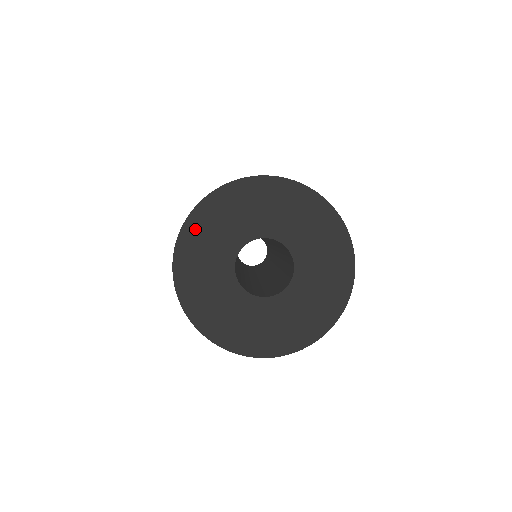
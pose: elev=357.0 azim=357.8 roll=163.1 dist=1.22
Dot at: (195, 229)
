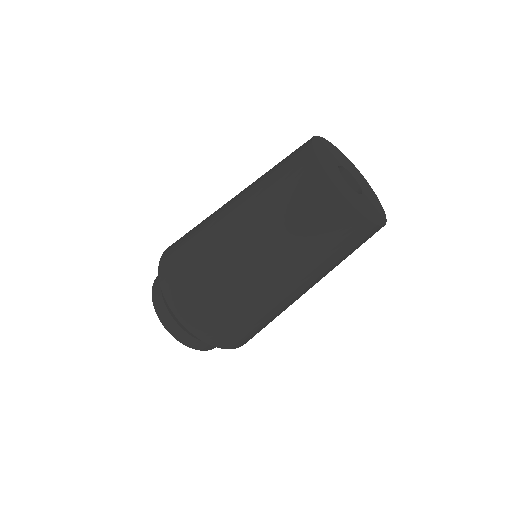
Dot at: (319, 142)
